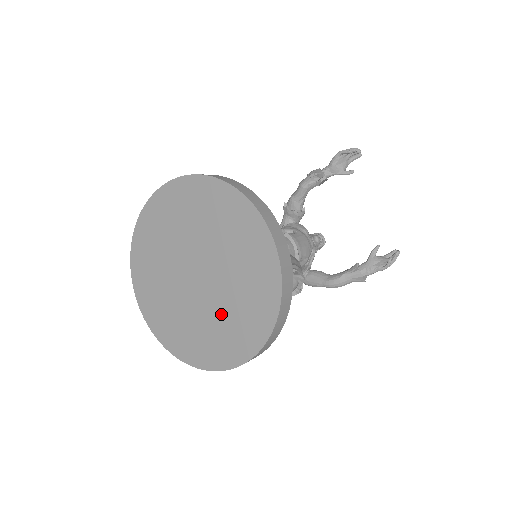
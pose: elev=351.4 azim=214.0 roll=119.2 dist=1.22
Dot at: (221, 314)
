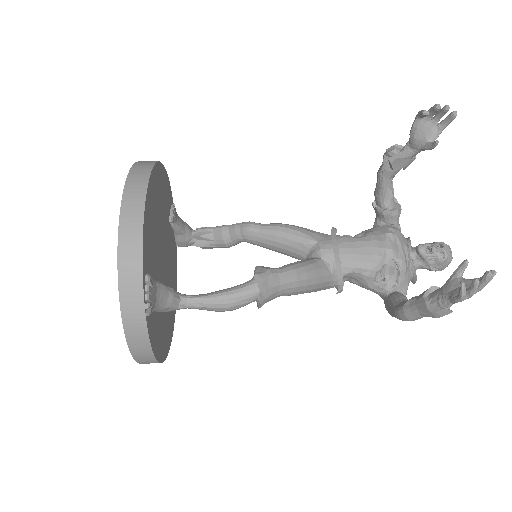
Dot at: occluded
